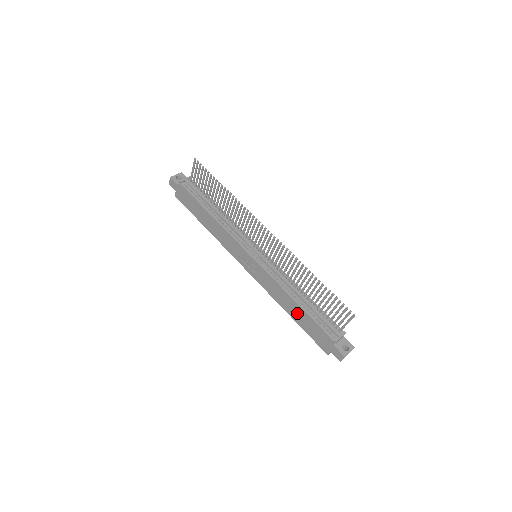
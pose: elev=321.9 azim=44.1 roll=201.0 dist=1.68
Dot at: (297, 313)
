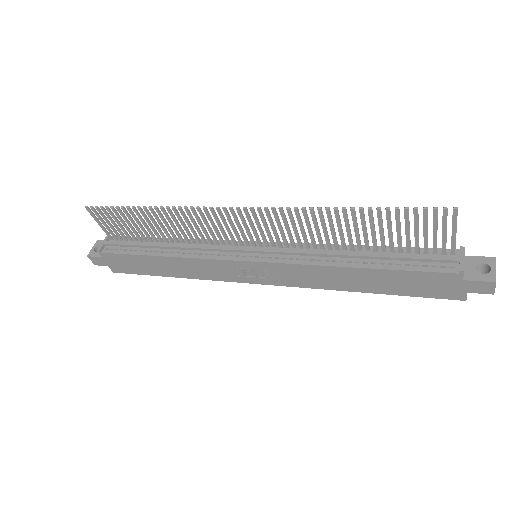
Dot at: (371, 281)
